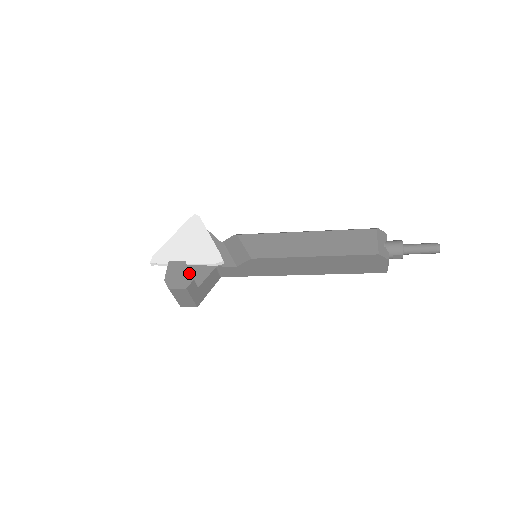
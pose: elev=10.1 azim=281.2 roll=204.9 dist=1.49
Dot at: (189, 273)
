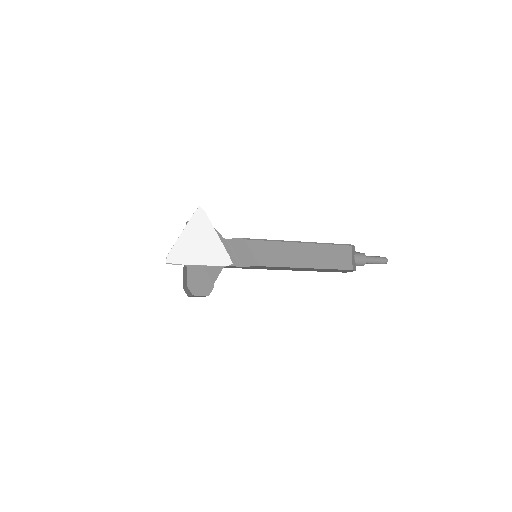
Dot at: (209, 280)
